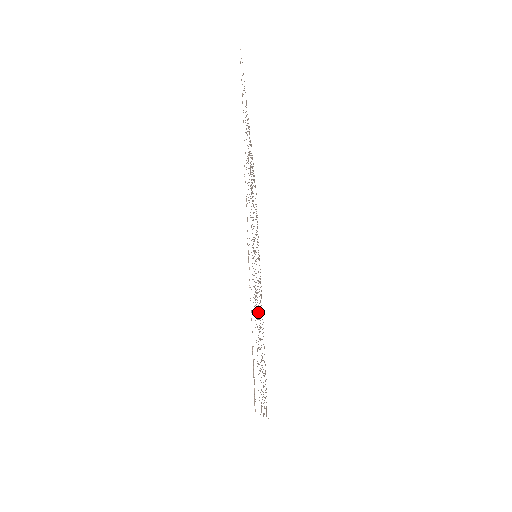
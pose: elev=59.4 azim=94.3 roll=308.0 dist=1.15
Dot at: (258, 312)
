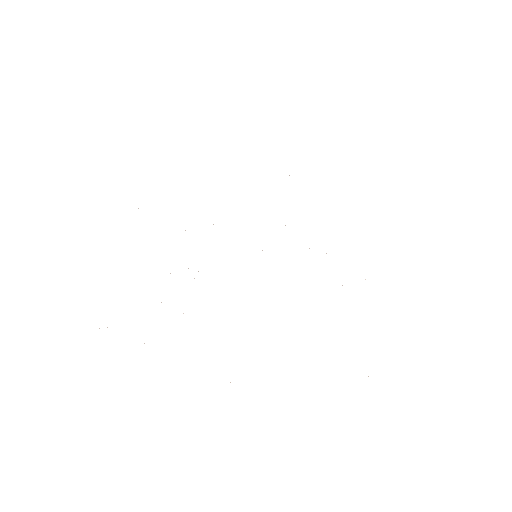
Dot at: occluded
